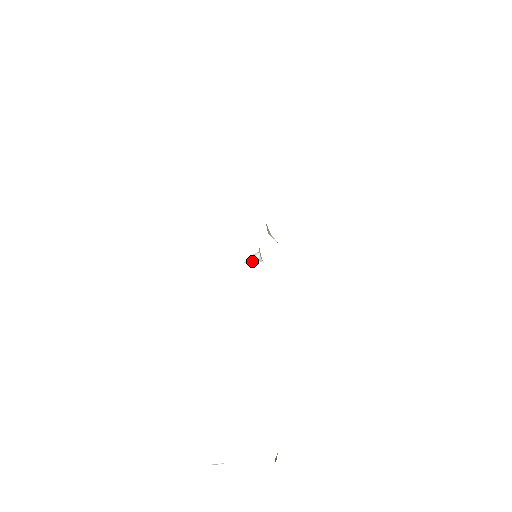
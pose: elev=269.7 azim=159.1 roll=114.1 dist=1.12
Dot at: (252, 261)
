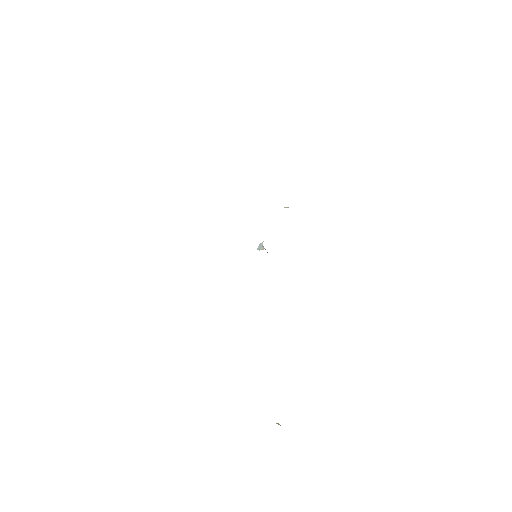
Dot at: (262, 249)
